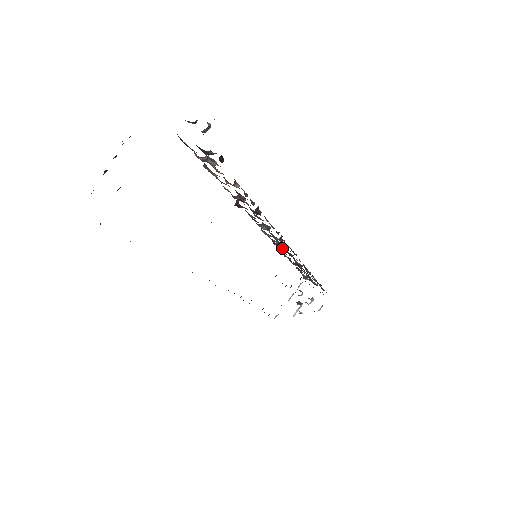
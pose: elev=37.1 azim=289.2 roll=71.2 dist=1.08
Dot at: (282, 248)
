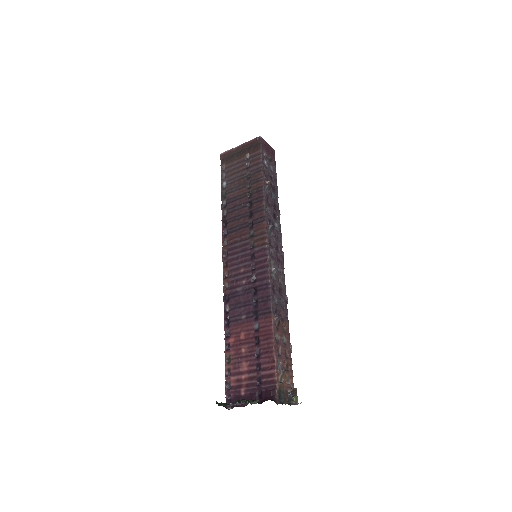
Dot at: (273, 238)
